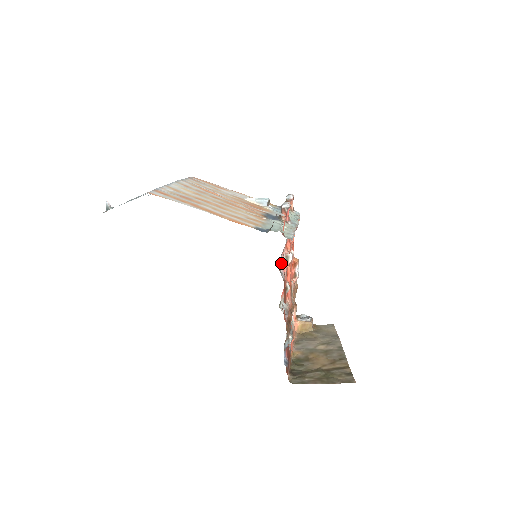
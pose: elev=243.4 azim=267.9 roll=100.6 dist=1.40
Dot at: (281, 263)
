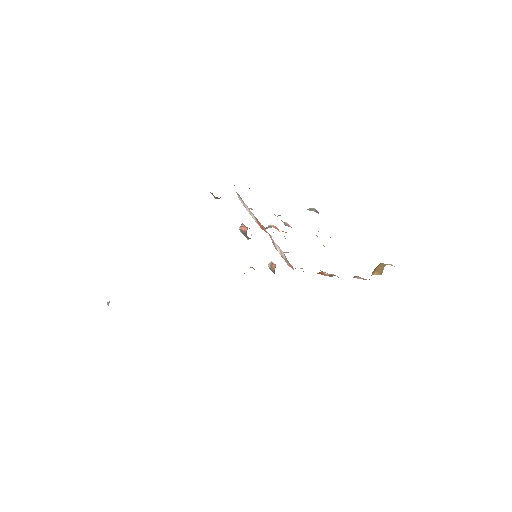
Dot at: (251, 209)
